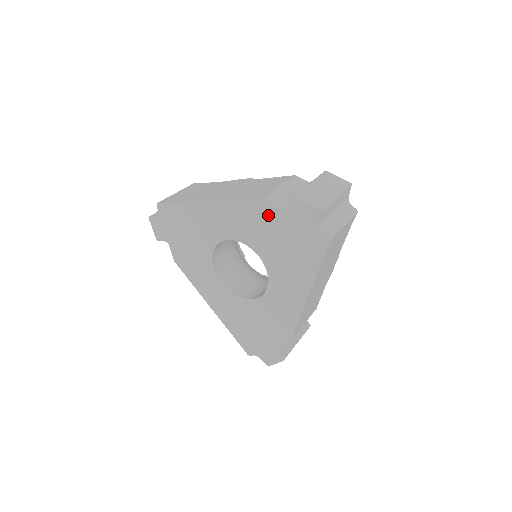
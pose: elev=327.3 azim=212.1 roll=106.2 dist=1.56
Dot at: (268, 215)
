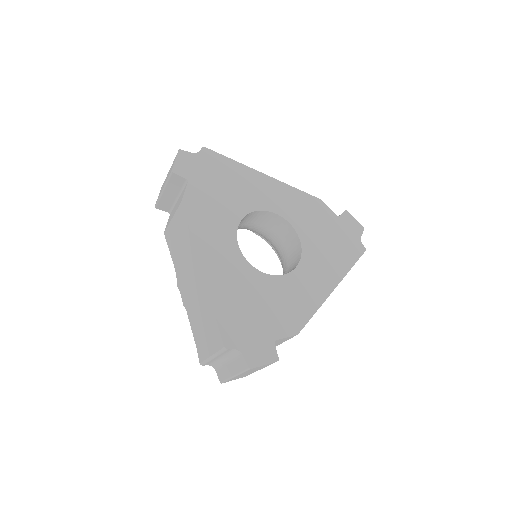
Dot at: (322, 212)
